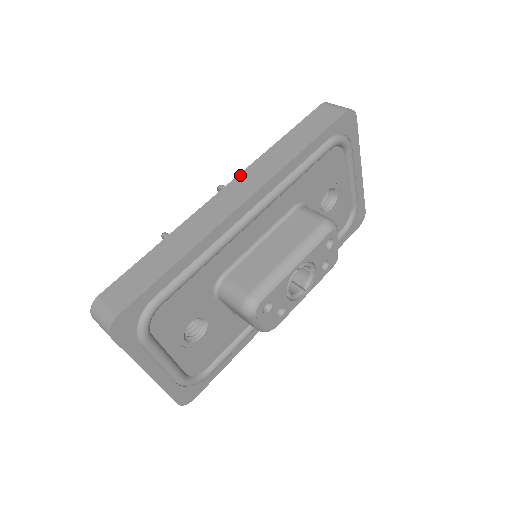
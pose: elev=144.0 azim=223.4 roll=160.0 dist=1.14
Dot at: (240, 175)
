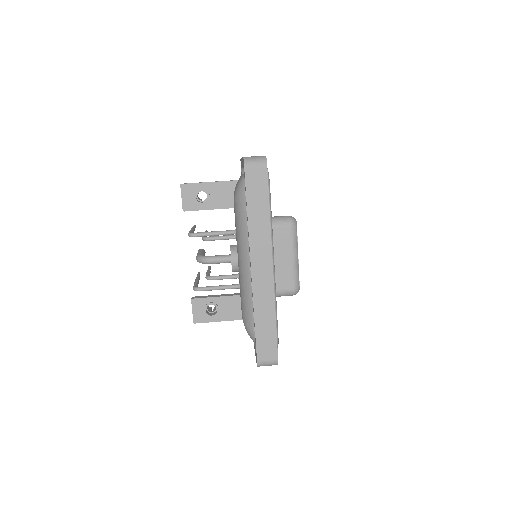
Dot at: (251, 254)
